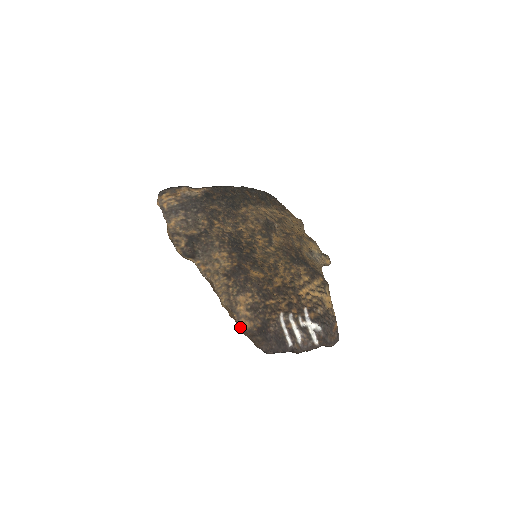
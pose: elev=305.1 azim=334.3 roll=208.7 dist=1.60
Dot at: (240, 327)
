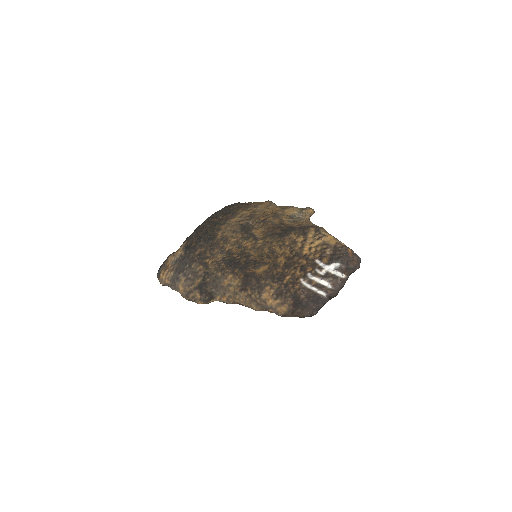
Dot at: (281, 315)
